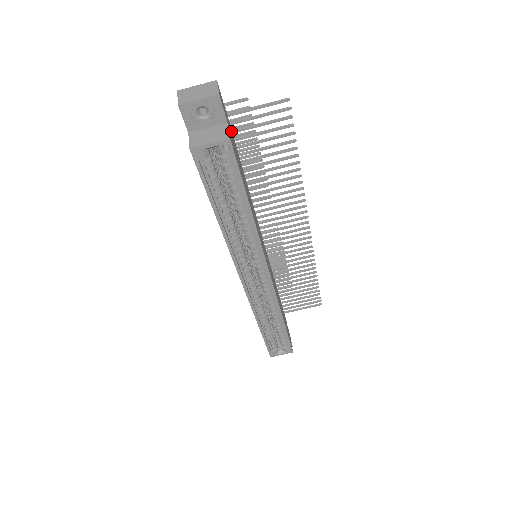
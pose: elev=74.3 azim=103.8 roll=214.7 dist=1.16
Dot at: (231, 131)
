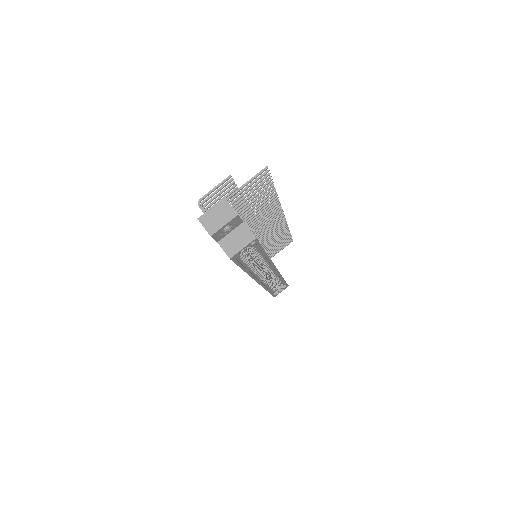
Dot at: occluded
